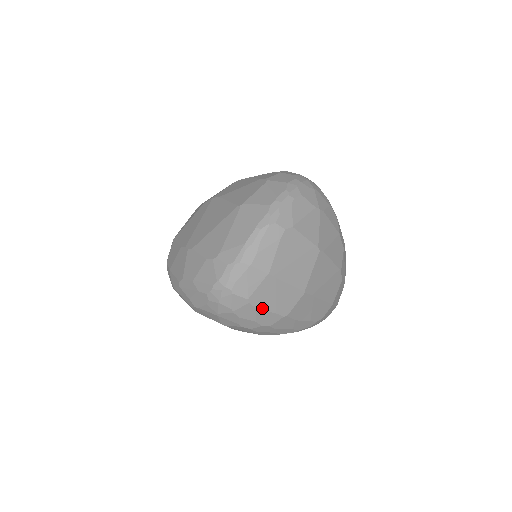
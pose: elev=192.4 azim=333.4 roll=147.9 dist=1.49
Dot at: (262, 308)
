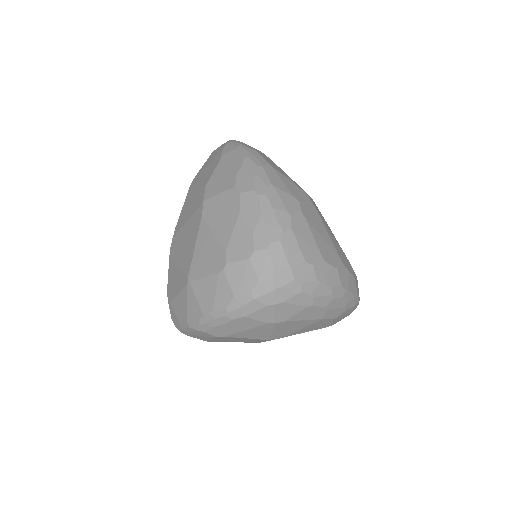
Dot at: occluded
